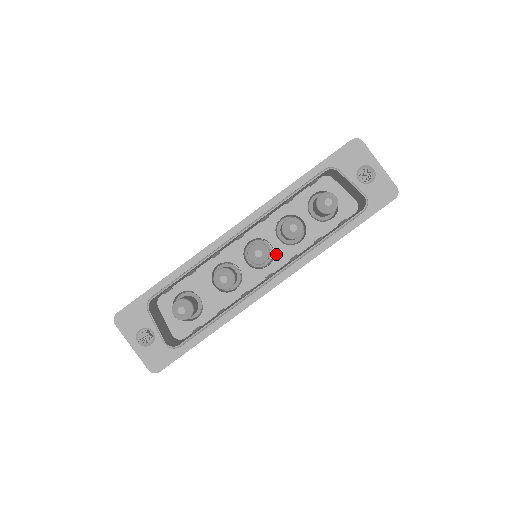
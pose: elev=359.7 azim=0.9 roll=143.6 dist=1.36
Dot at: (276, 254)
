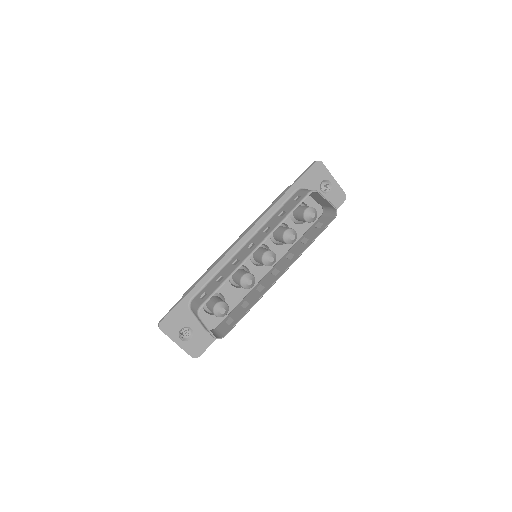
Dot at: occluded
